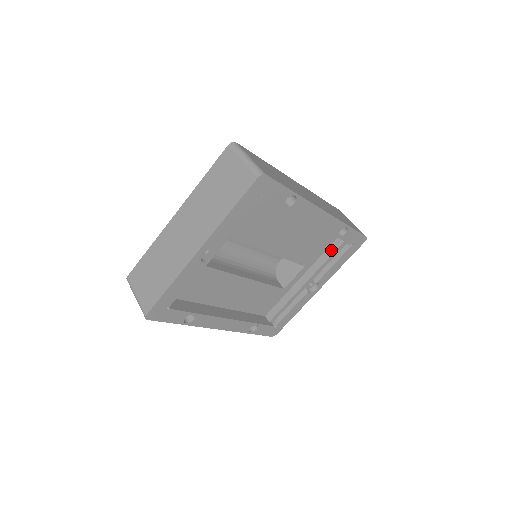
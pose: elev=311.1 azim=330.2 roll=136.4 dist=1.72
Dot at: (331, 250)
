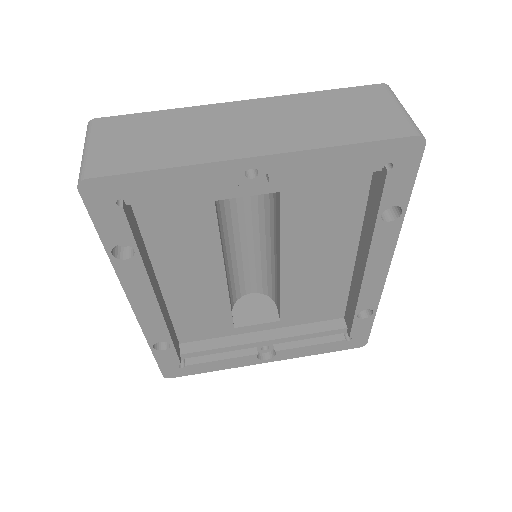
Dot at: (322, 326)
